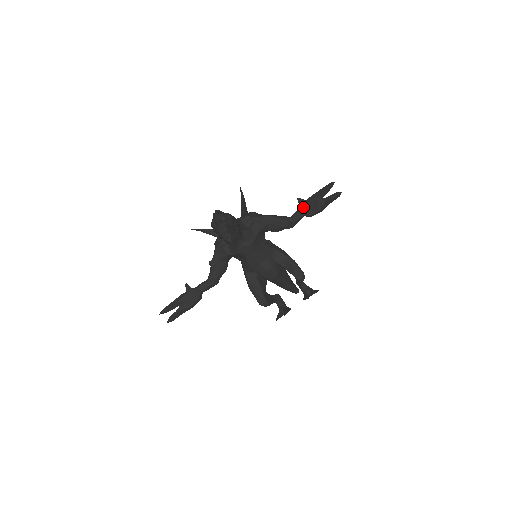
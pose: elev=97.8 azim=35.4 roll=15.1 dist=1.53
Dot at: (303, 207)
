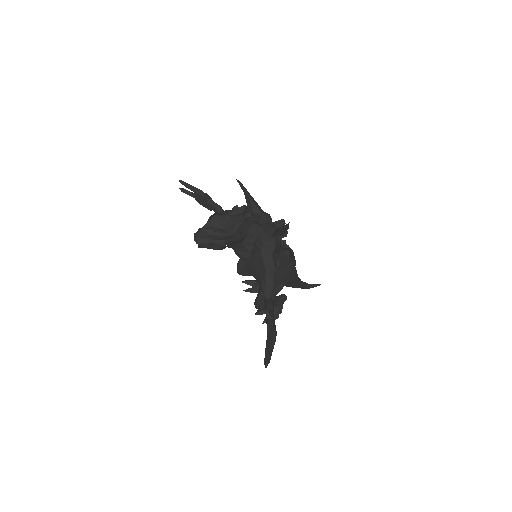
Dot at: (267, 315)
